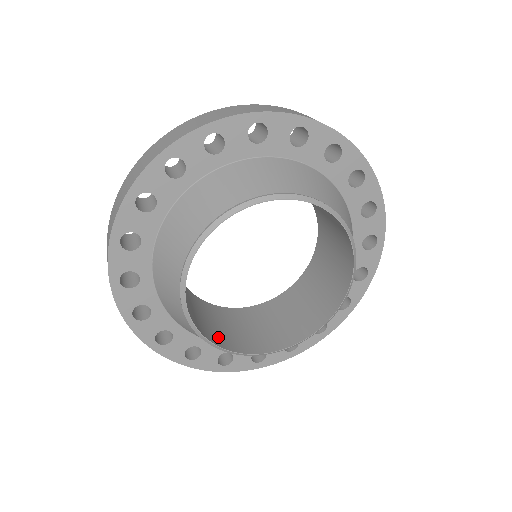
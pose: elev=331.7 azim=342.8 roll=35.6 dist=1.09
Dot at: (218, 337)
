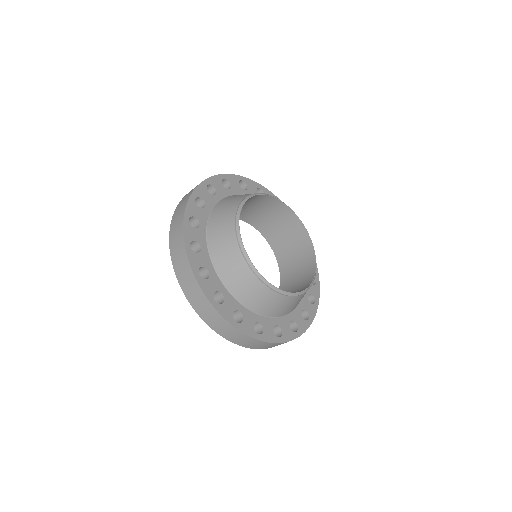
Dot at: occluded
